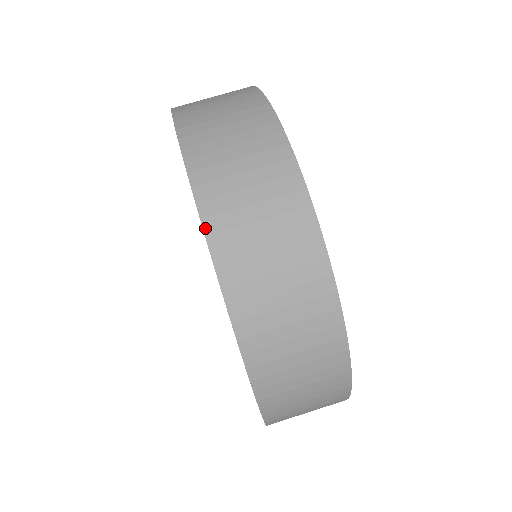
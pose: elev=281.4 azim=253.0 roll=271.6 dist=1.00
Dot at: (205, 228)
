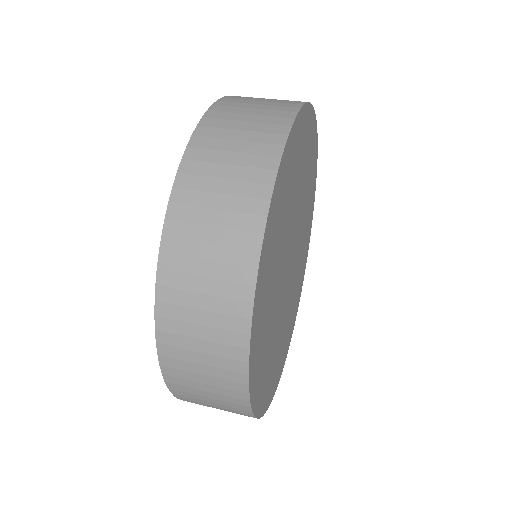
Dot at: occluded
